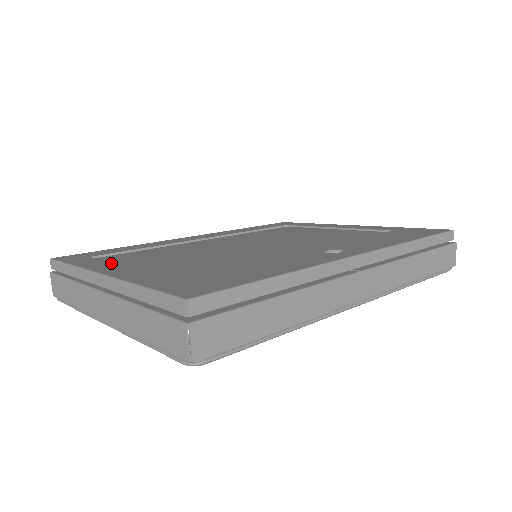
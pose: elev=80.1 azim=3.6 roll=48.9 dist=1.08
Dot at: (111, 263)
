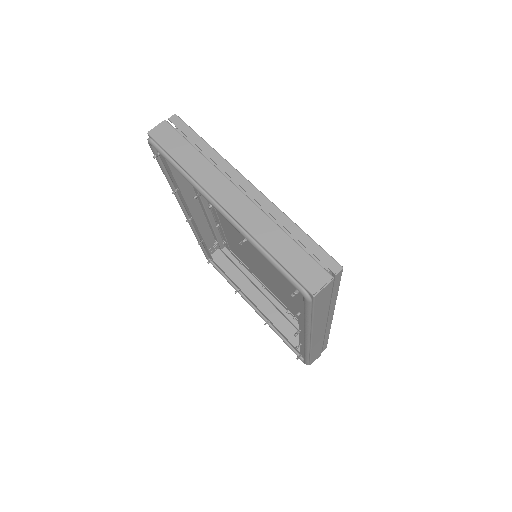
Dot at: occluded
